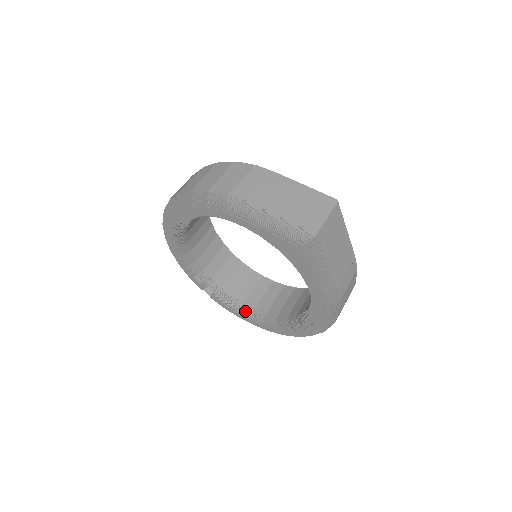
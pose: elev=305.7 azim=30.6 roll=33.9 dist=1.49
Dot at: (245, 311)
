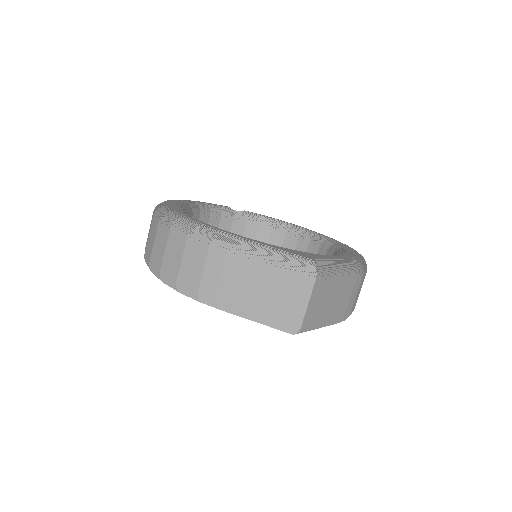
Dot at: occluded
